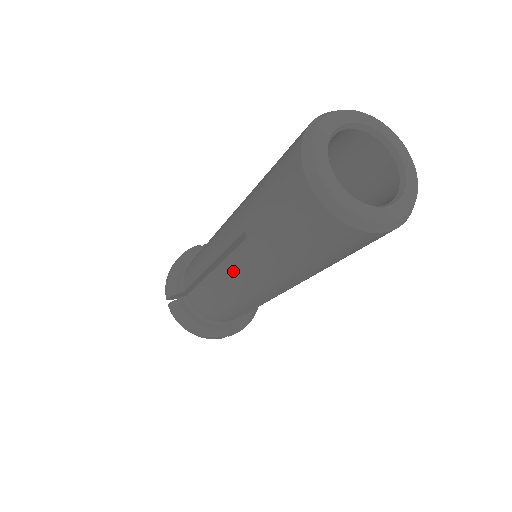
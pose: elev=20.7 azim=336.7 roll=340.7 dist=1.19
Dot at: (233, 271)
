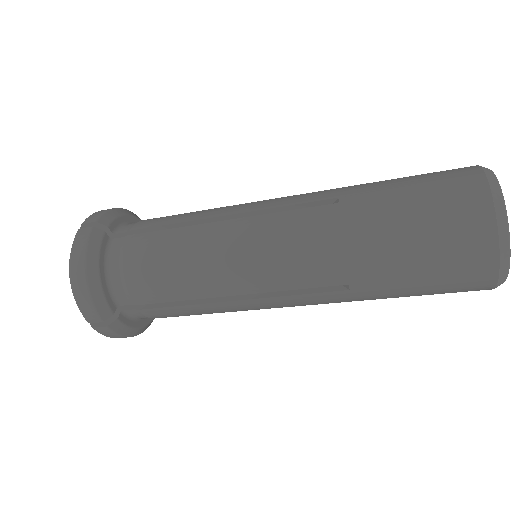
Dot at: (289, 304)
